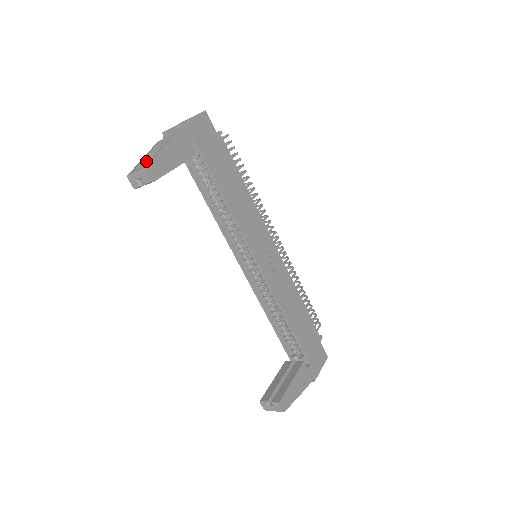
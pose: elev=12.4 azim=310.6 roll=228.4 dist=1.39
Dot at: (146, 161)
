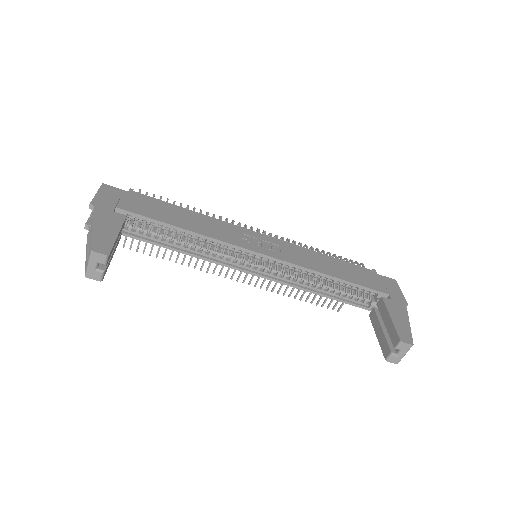
Dot at: occluded
